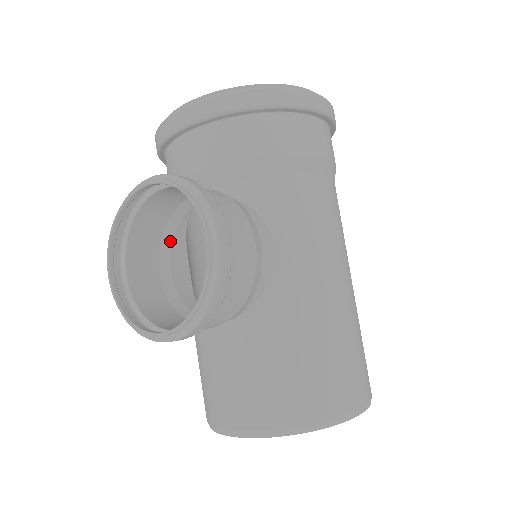
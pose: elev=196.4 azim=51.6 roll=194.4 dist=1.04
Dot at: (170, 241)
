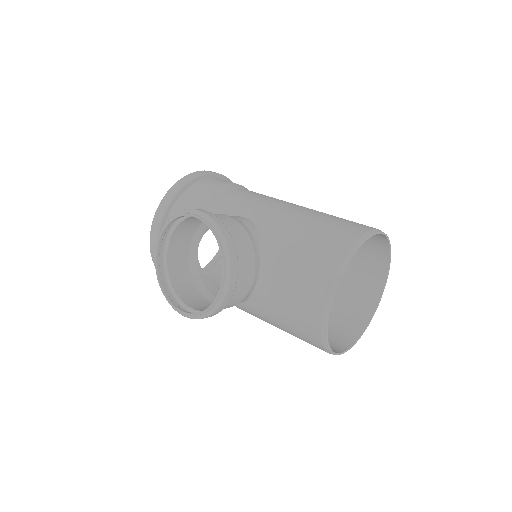
Dot at: (204, 288)
